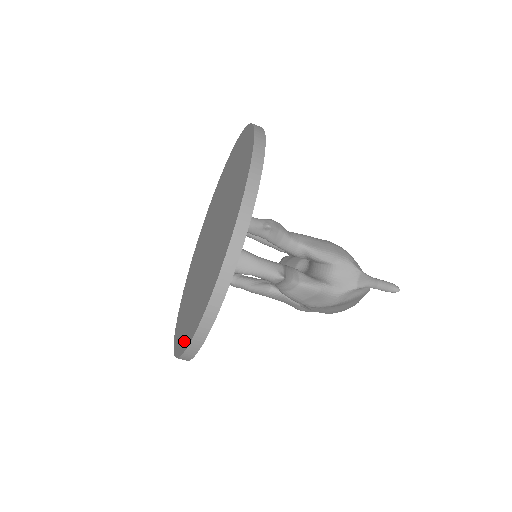
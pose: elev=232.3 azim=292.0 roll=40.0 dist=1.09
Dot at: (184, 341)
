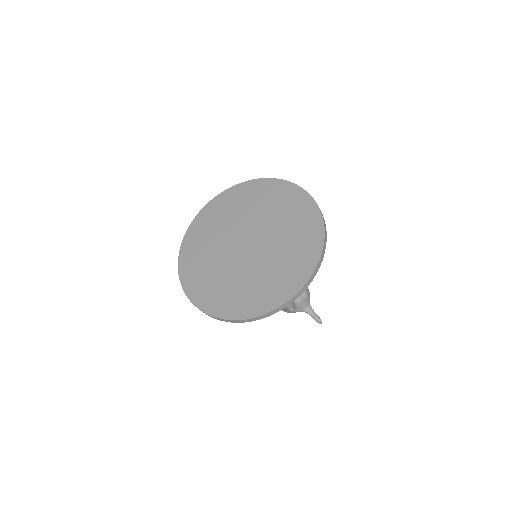
Dot at: (214, 307)
